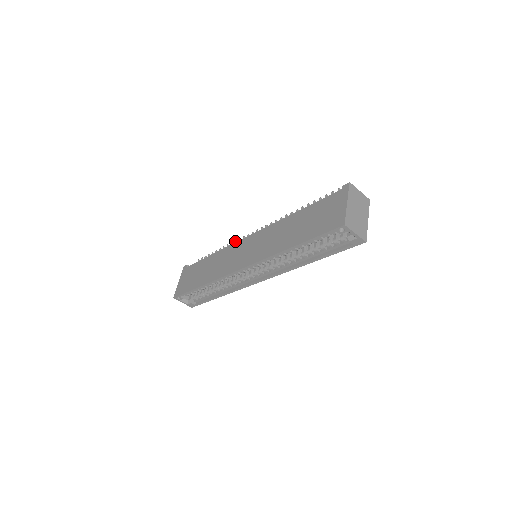
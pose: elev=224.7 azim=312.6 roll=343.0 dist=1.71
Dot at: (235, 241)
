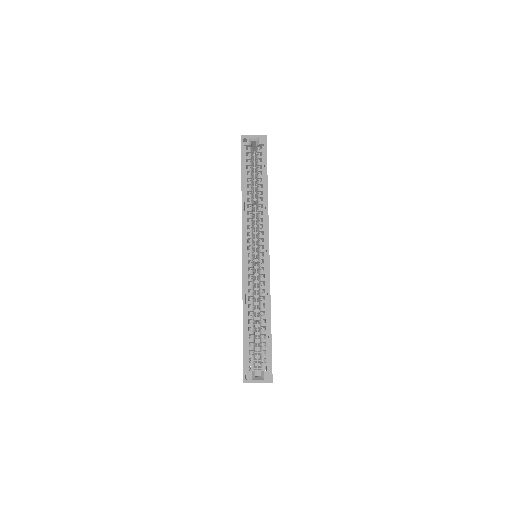
Dot at: occluded
